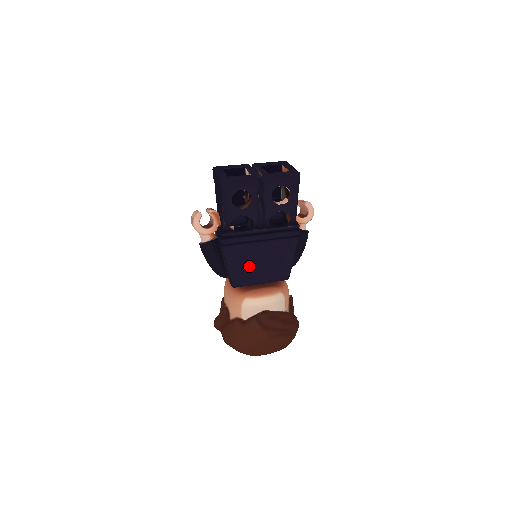
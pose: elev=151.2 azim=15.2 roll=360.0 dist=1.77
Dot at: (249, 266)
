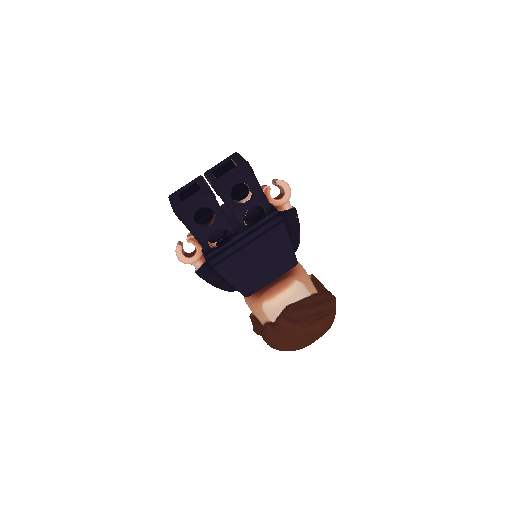
Dot at: (250, 272)
